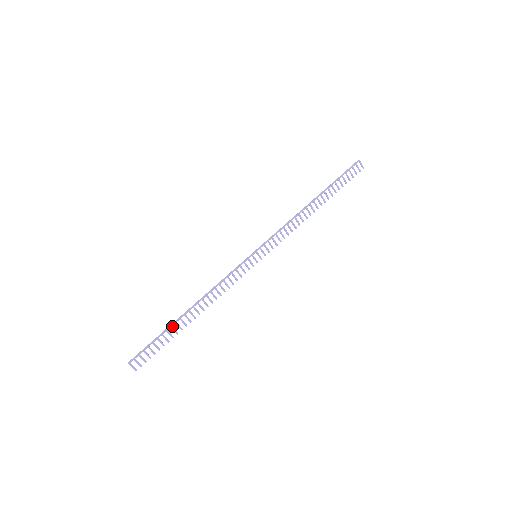
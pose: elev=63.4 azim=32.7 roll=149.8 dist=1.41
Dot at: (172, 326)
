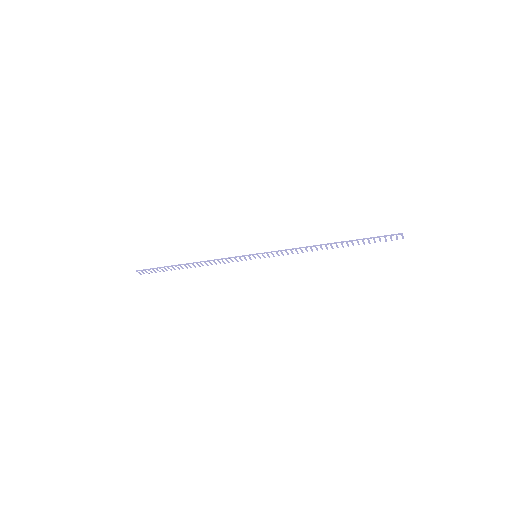
Dot at: (172, 266)
